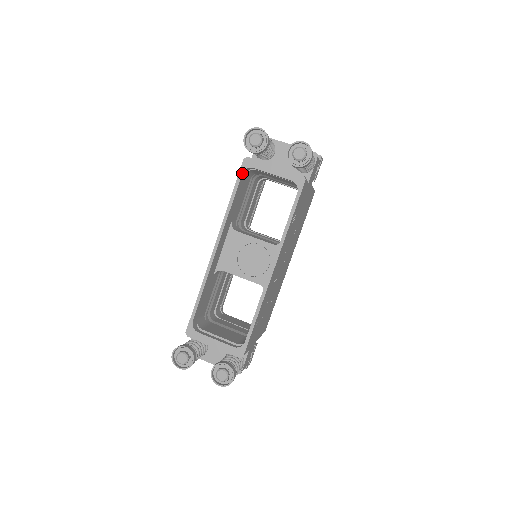
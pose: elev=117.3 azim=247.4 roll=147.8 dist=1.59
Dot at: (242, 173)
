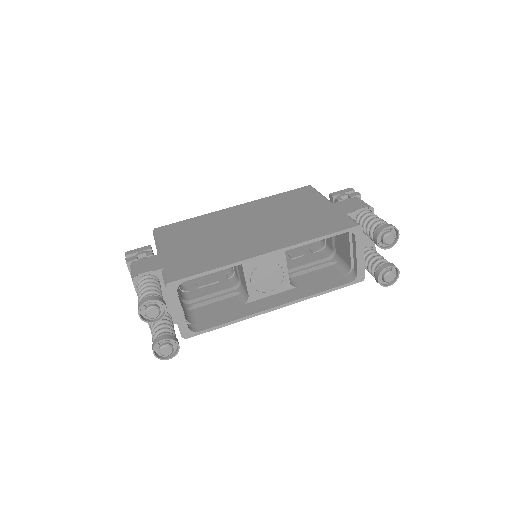
Dot at: (347, 231)
